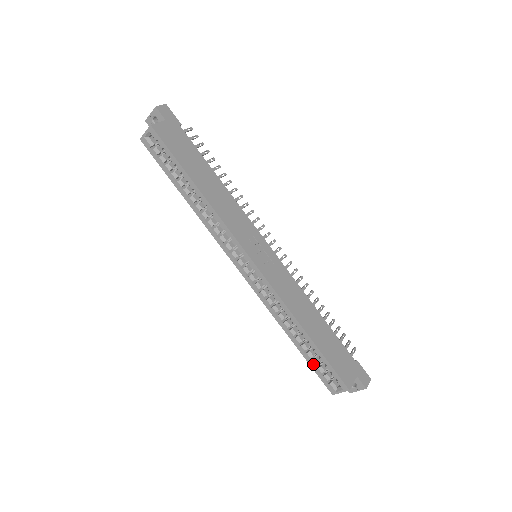
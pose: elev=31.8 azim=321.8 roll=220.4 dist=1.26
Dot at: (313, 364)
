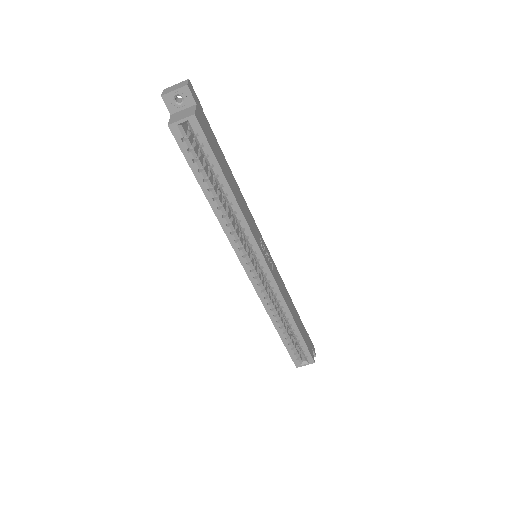
Dot at: (290, 347)
